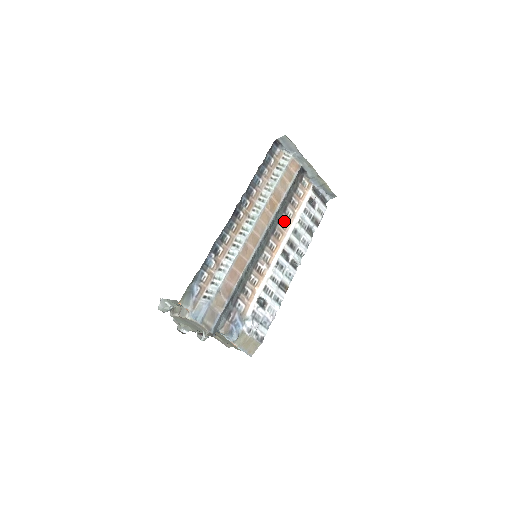
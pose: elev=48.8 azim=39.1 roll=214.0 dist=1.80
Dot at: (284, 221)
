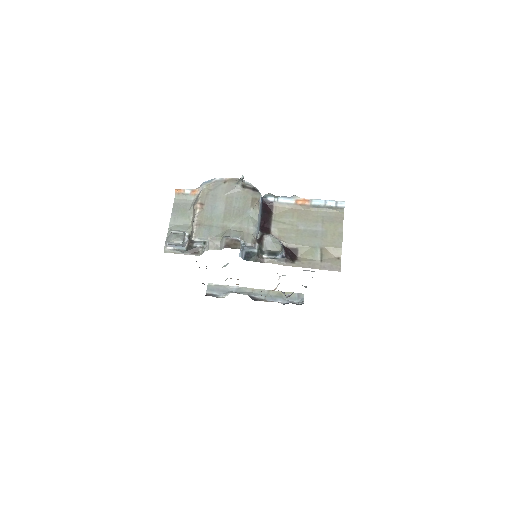
Dot at: occluded
